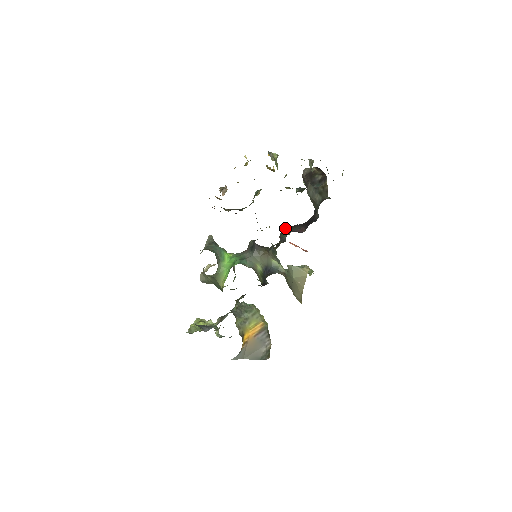
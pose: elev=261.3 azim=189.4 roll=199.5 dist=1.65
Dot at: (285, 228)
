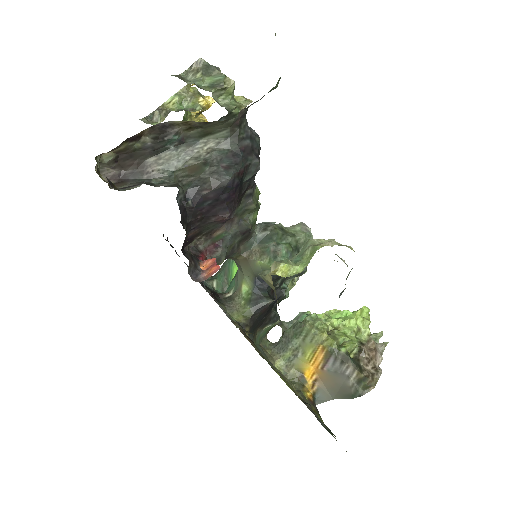
Dot at: (196, 237)
